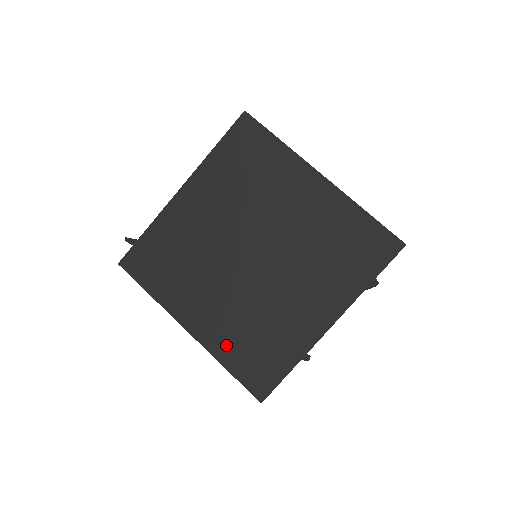
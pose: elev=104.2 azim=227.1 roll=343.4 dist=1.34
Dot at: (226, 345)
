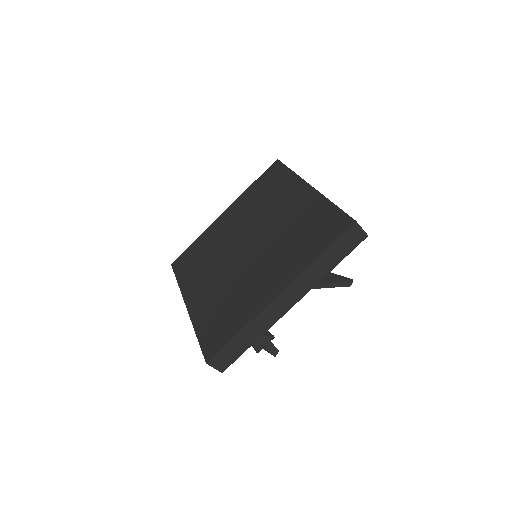
Dot at: (204, 315)
